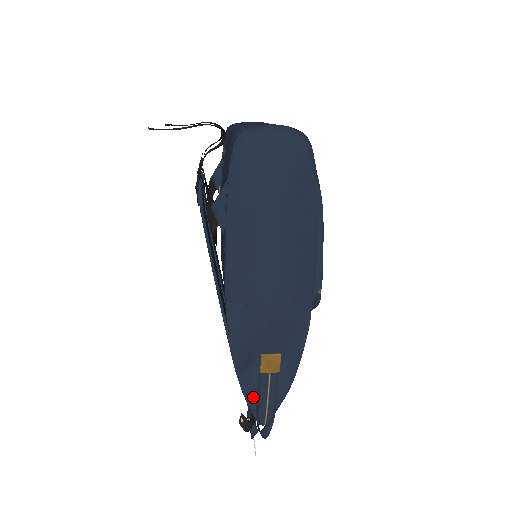
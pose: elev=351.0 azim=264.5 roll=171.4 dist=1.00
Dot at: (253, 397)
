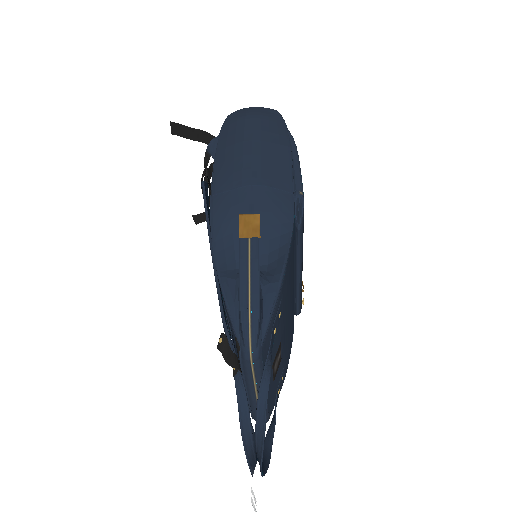
Dot at: (235, 302)
